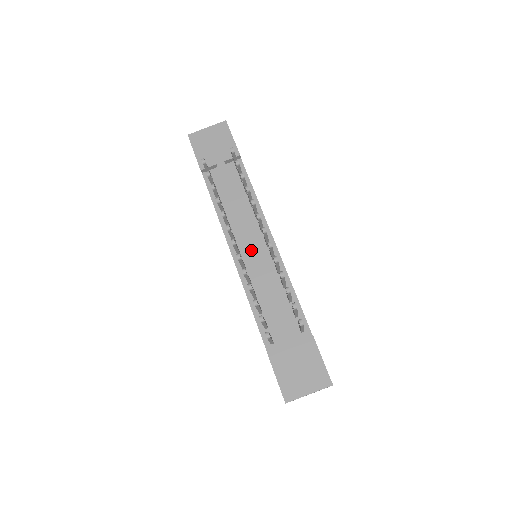
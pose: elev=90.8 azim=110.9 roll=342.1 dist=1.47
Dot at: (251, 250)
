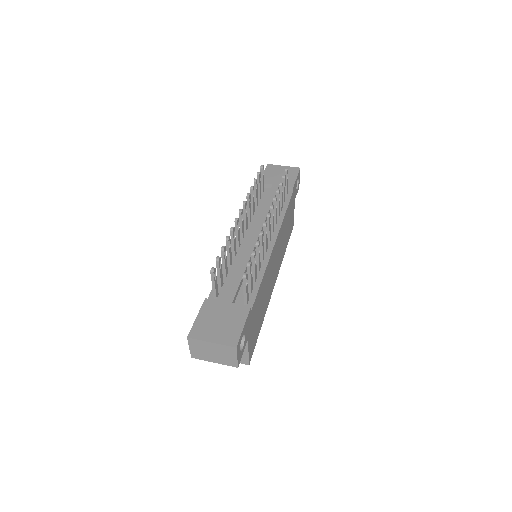
Dot at: (252, 236)
